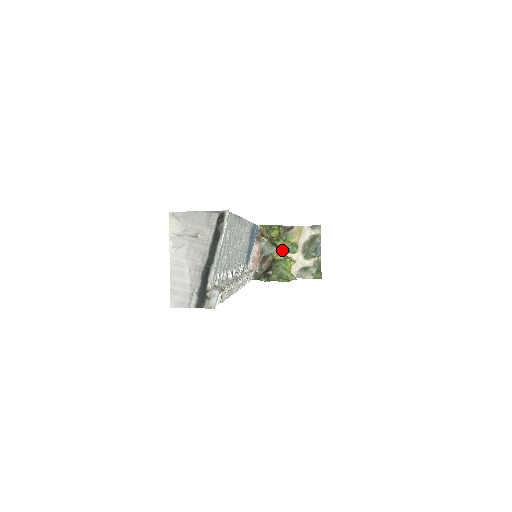
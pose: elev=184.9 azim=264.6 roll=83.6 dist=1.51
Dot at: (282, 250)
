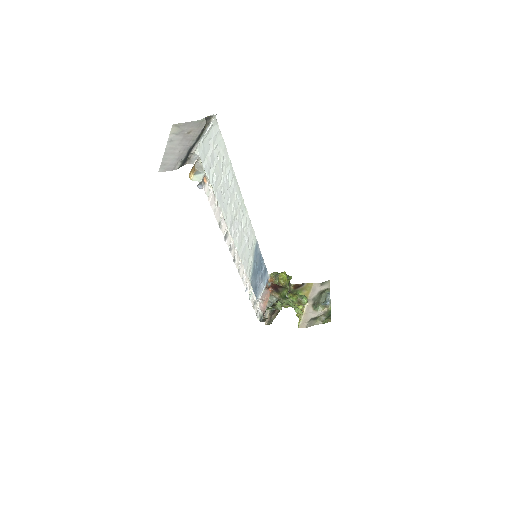
Dot at: occluded
